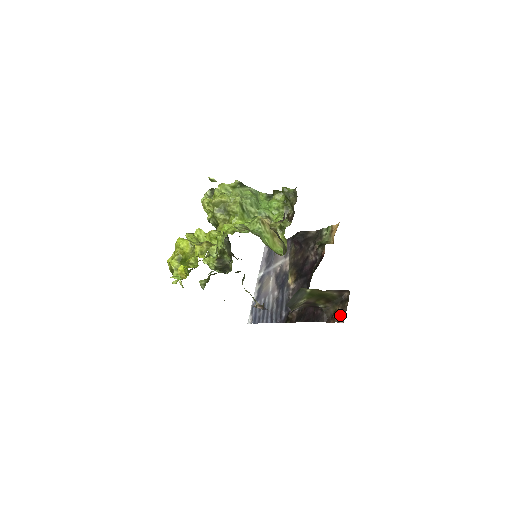
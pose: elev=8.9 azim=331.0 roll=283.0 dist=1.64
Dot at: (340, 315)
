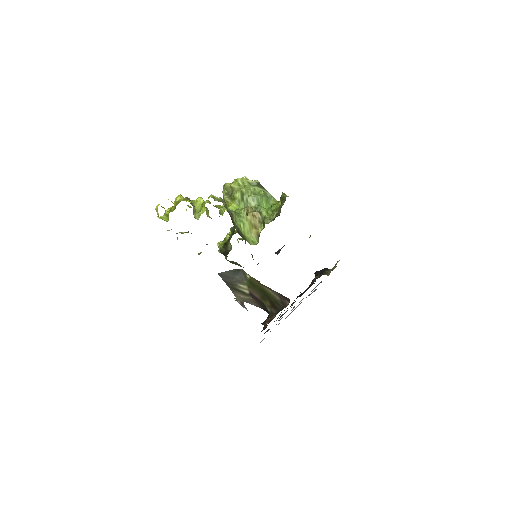
Dot at: (272, 319)
